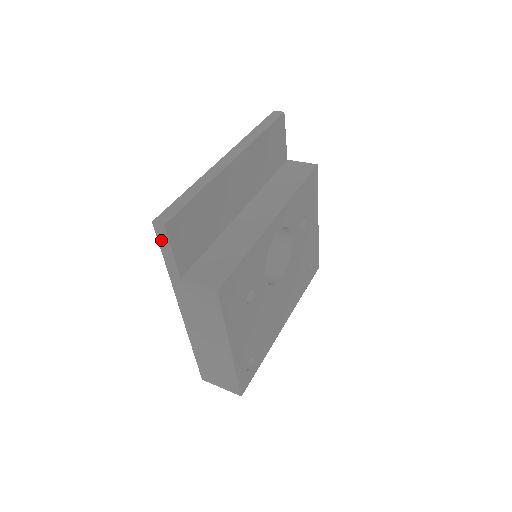
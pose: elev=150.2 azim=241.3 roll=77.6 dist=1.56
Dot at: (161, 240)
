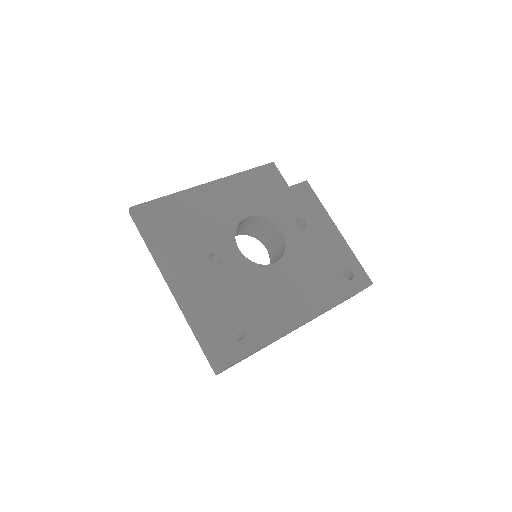
Dot at: (136, 223)
